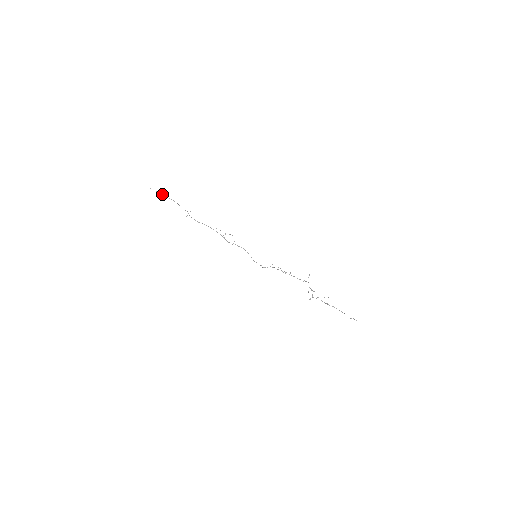
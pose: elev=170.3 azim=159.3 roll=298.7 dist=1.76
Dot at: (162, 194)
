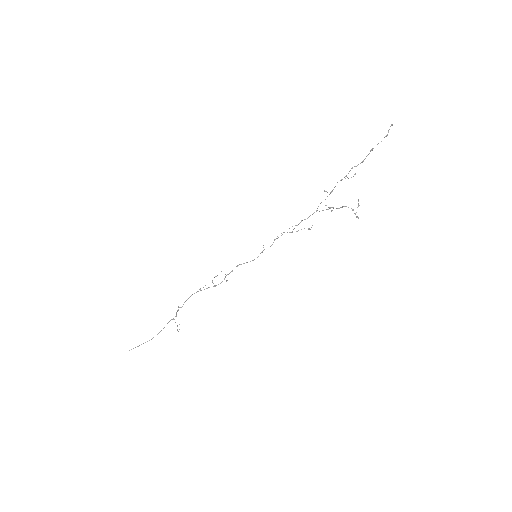
Dot at: occluded
